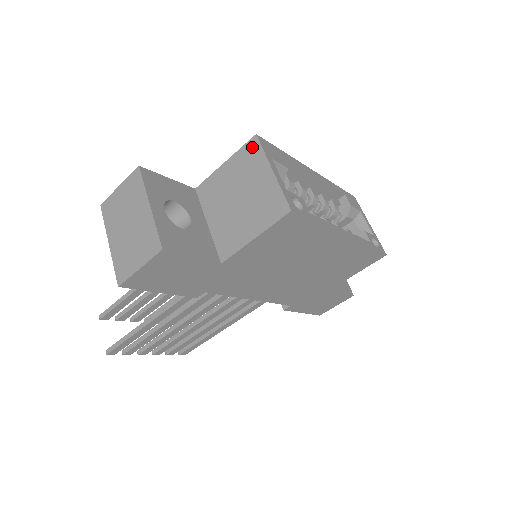
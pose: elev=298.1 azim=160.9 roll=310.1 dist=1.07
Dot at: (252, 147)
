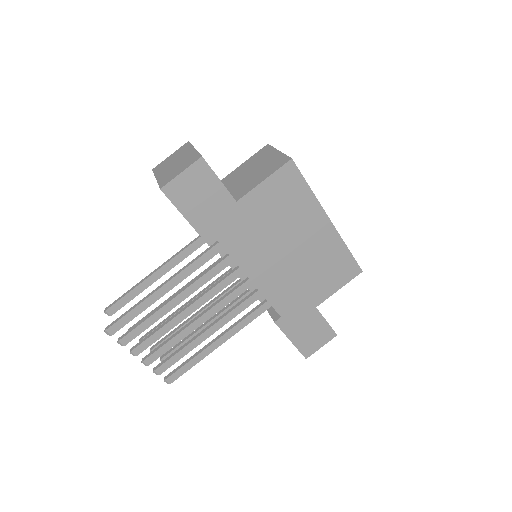
Dot at: (265, 149)
